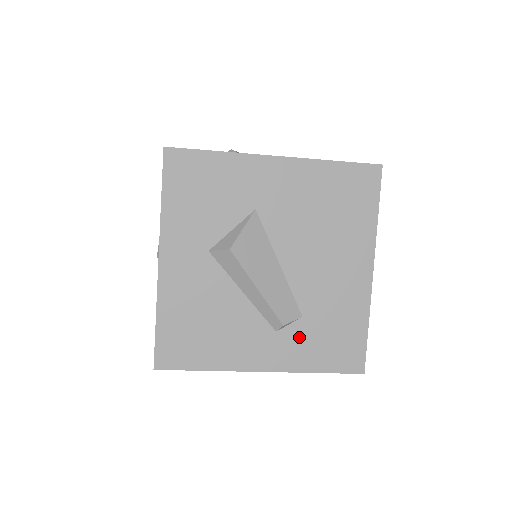
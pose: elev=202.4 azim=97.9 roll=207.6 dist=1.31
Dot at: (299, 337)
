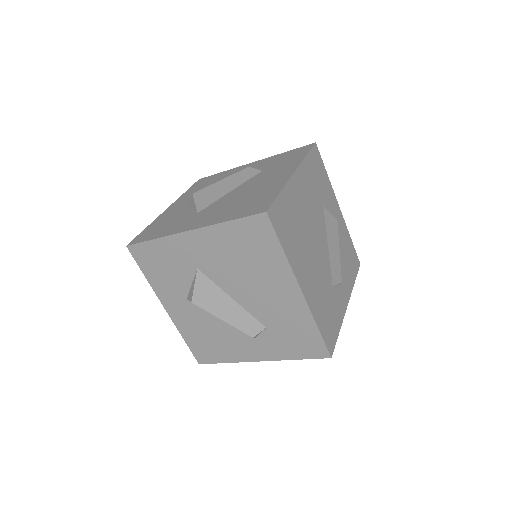
Dot at: (271, 340)
